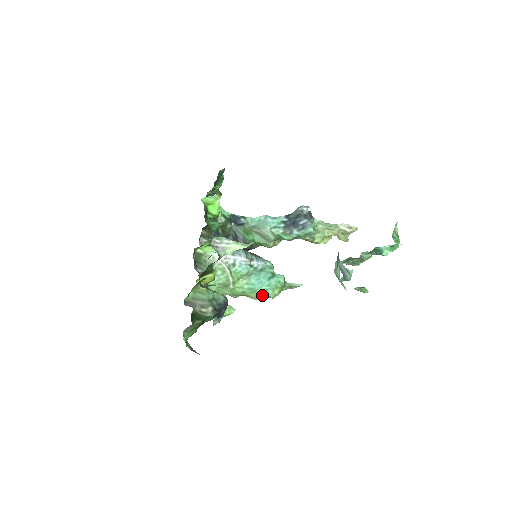
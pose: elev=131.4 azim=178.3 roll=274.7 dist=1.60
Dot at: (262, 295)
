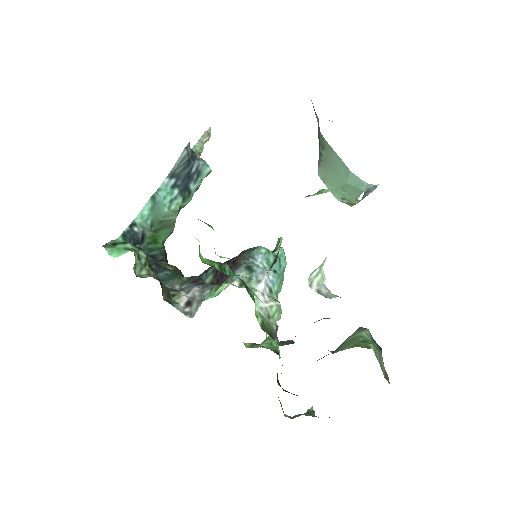
Dot at: occluded
